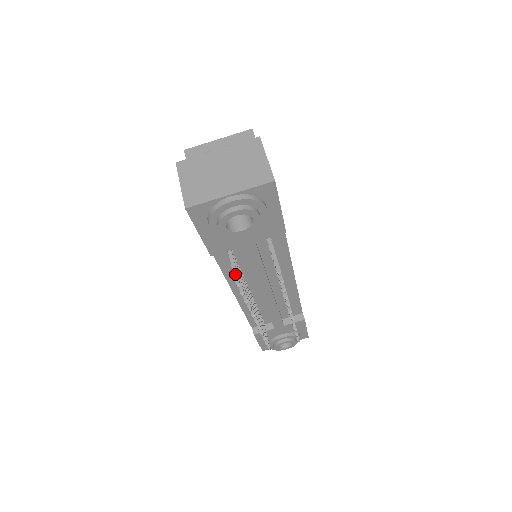
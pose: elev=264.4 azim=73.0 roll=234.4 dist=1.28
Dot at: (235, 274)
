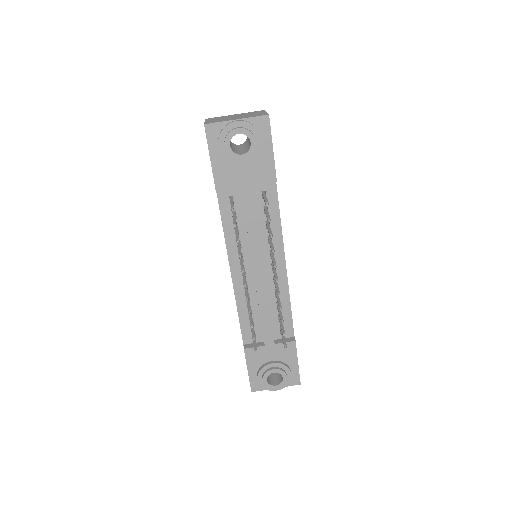
Dot at: (232, 204)
